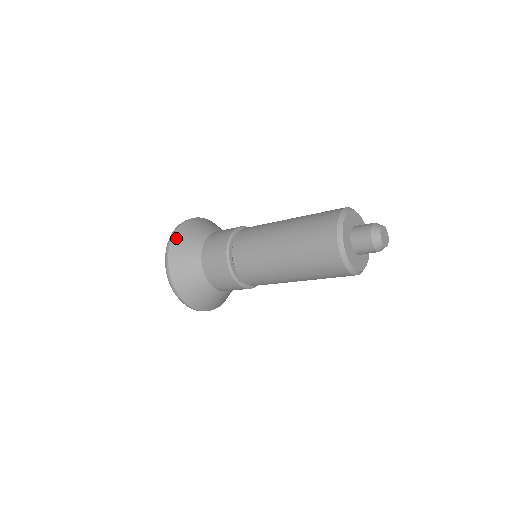
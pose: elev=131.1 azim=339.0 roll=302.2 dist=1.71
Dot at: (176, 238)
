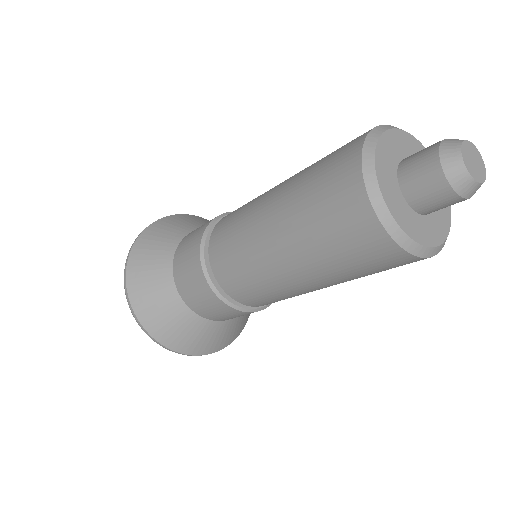
Dot at: (136, 251)
